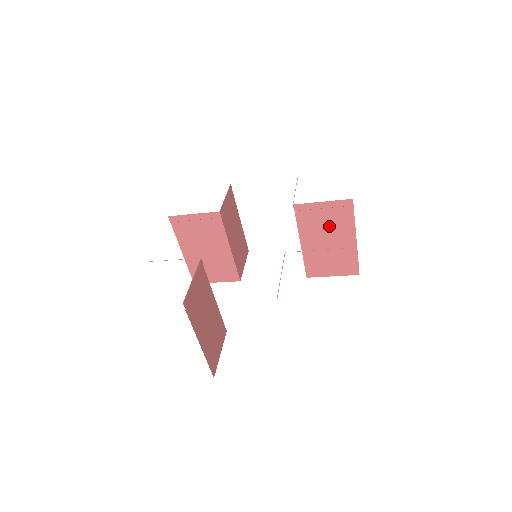
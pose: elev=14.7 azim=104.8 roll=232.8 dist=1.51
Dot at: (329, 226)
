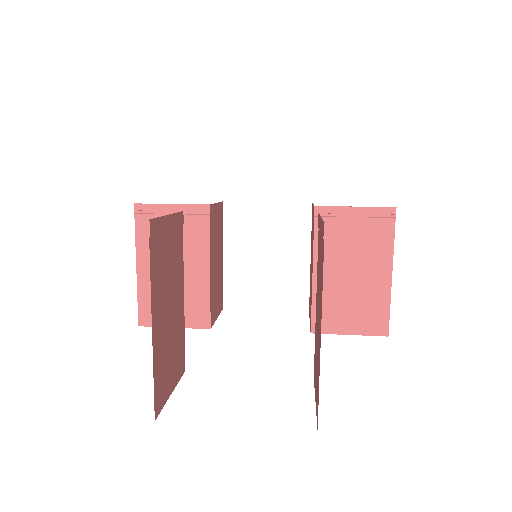
Dot at: (357, 247)
